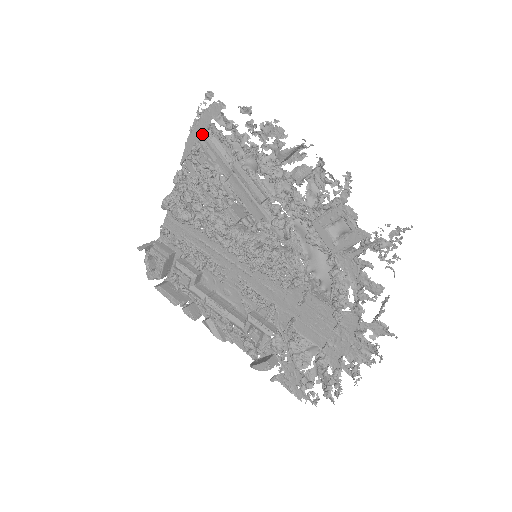
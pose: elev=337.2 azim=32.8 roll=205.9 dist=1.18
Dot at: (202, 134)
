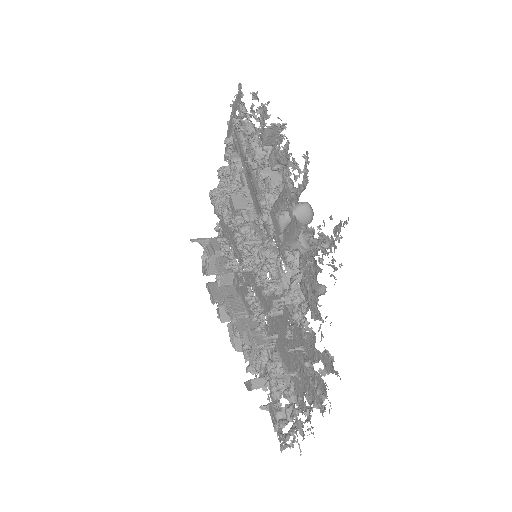
Dot at: occluded
